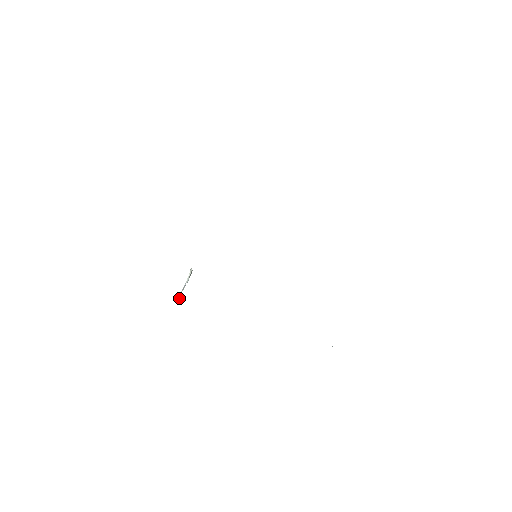
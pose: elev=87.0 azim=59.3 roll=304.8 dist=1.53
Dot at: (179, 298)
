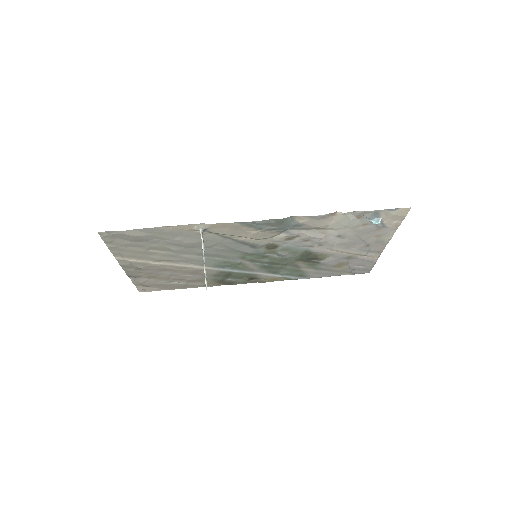
Dot at: (206, 279)
